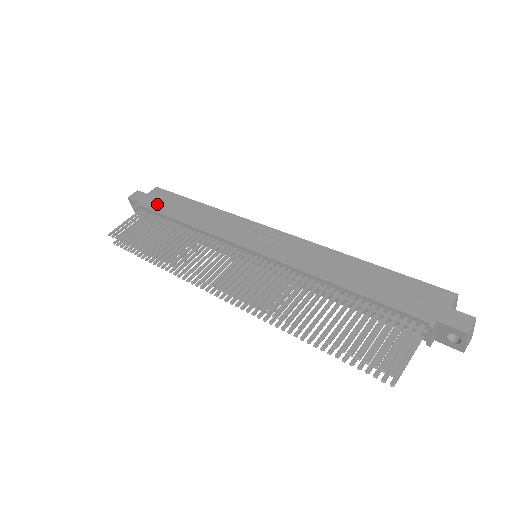
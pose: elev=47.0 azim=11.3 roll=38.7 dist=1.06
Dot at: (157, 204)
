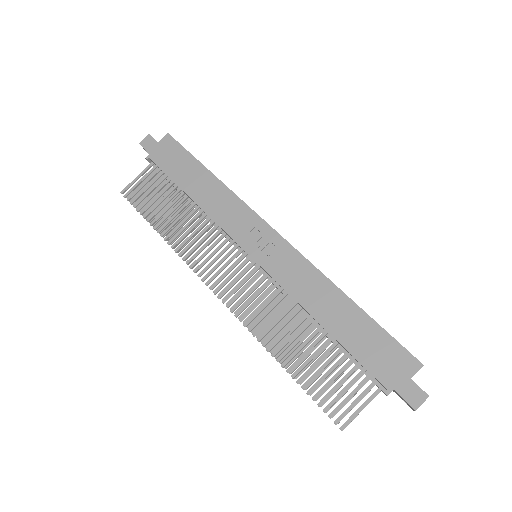
Dot at: (167, 162)
